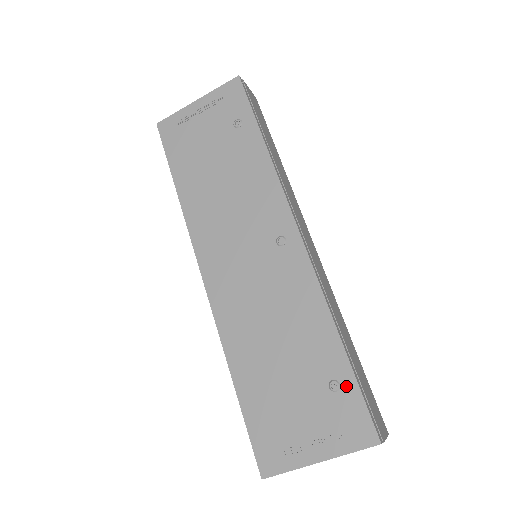
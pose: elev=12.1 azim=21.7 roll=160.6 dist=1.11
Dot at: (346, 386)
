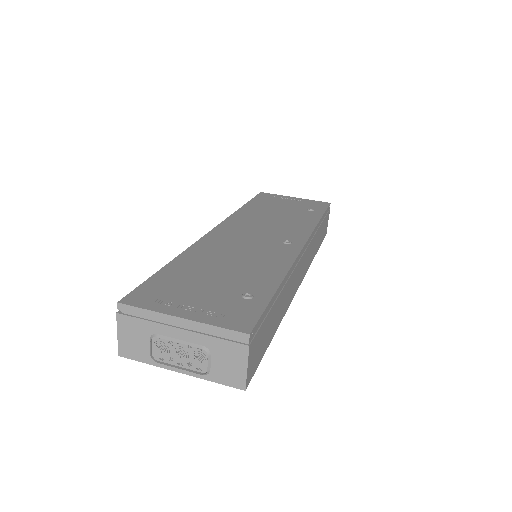
Dot at: (257, 300)
